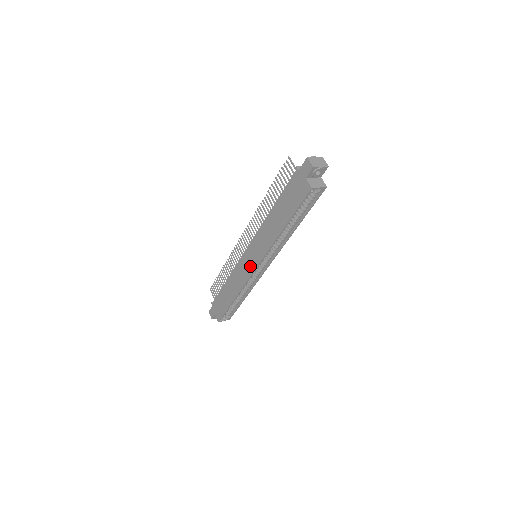
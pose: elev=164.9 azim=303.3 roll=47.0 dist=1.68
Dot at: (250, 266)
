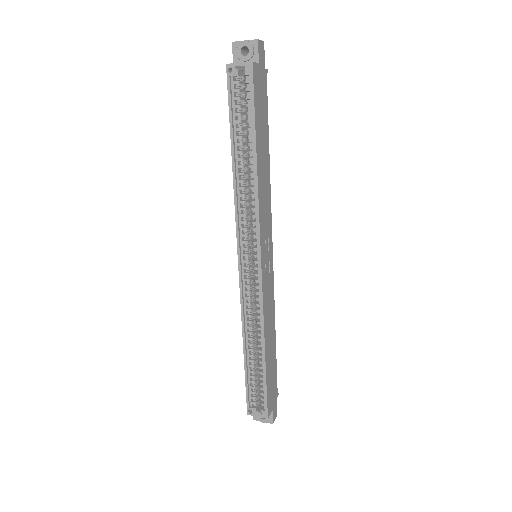
Dot at: occluded
